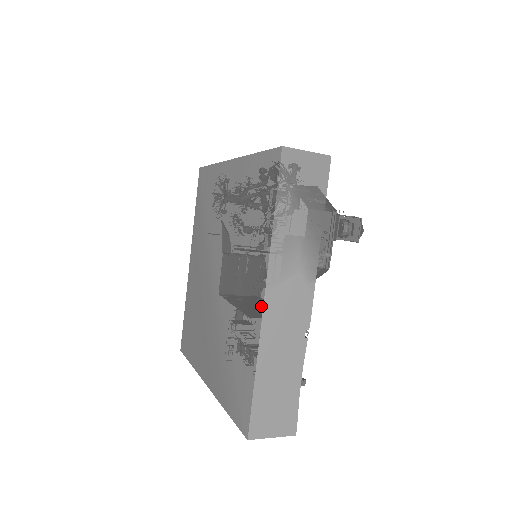
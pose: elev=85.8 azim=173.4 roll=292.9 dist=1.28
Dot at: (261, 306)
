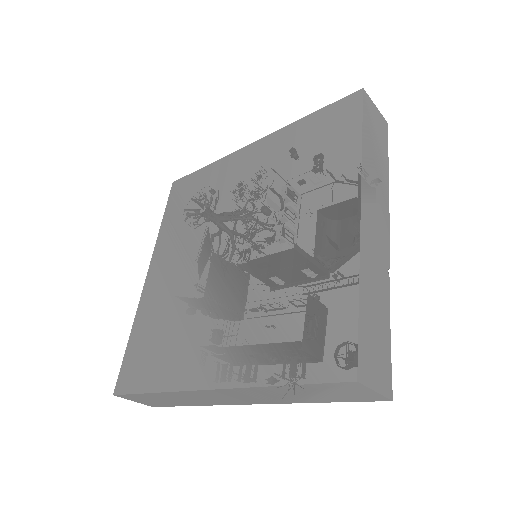
Dot at: (355, 218)
